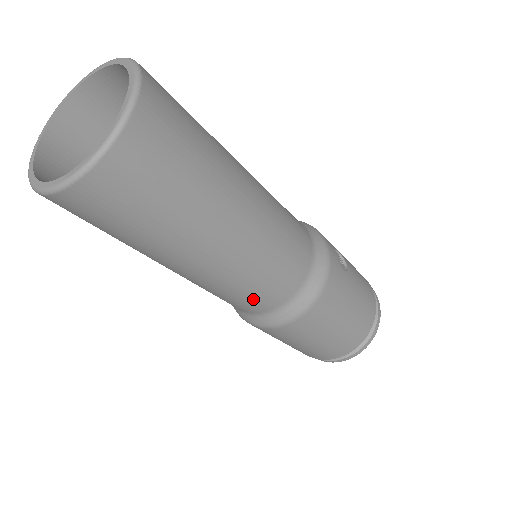
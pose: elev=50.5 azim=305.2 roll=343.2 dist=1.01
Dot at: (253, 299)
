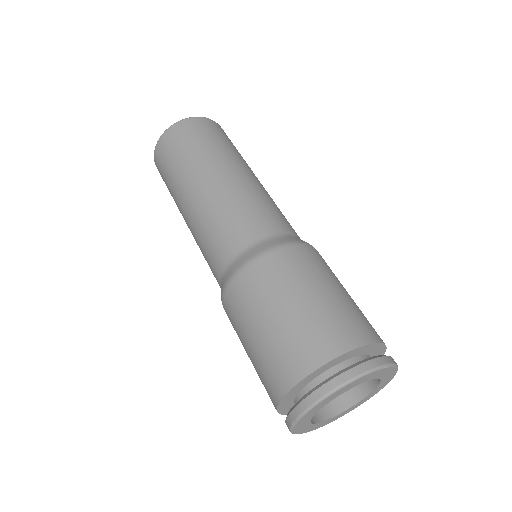
Dot at: (234, 227)
